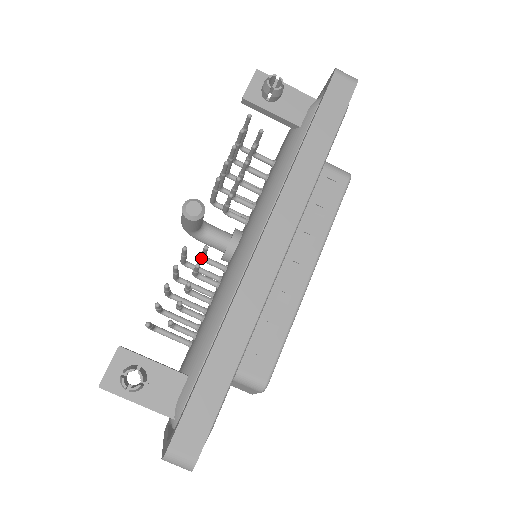
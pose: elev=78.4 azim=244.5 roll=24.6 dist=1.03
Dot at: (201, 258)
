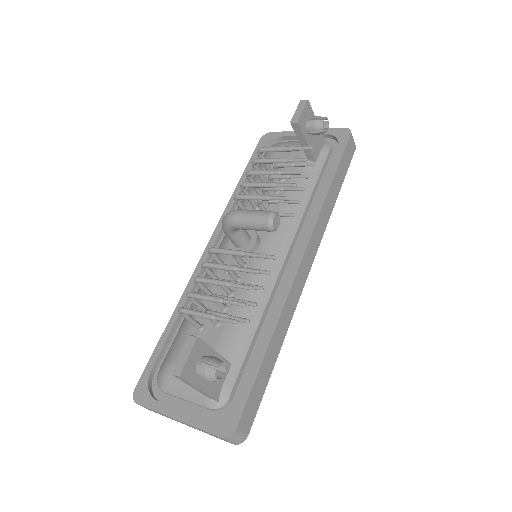
Dot at: occluded
